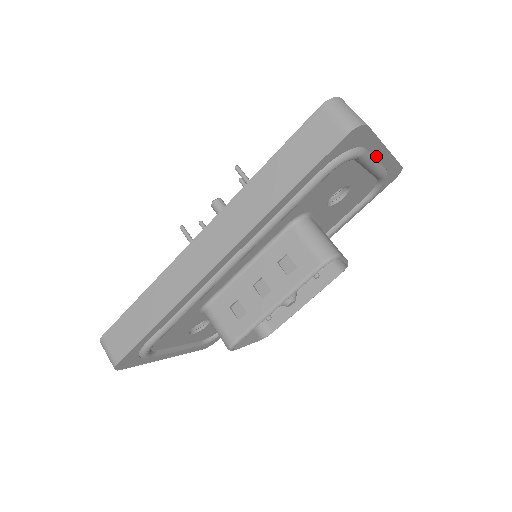
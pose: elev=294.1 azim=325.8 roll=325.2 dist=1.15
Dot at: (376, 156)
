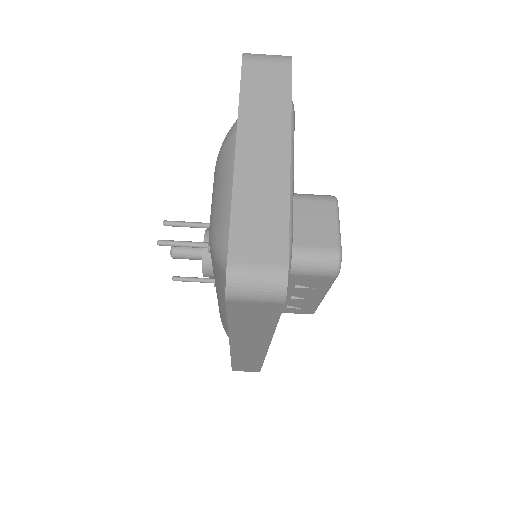
Dot at: occluded
